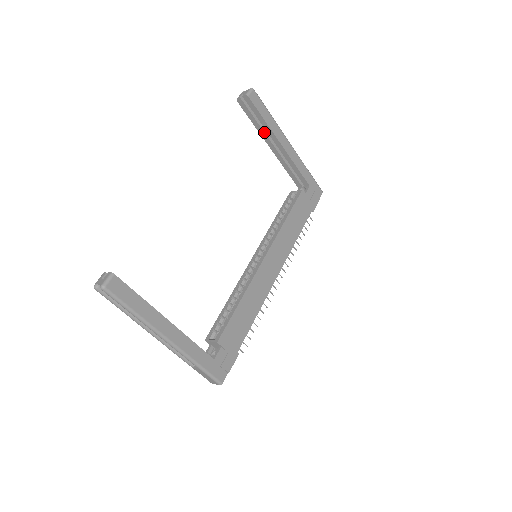
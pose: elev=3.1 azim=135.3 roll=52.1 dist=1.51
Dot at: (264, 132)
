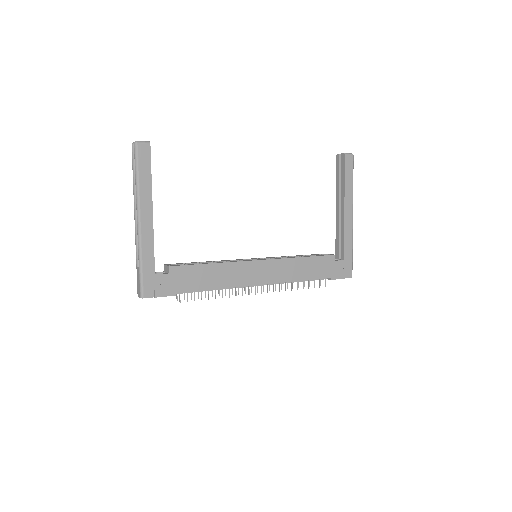
Dot at: (339, 192)
